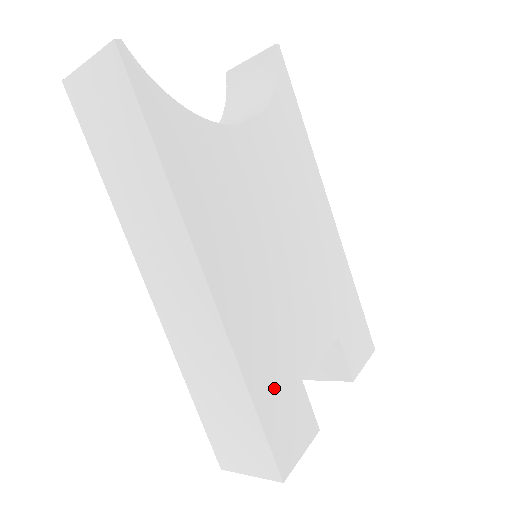
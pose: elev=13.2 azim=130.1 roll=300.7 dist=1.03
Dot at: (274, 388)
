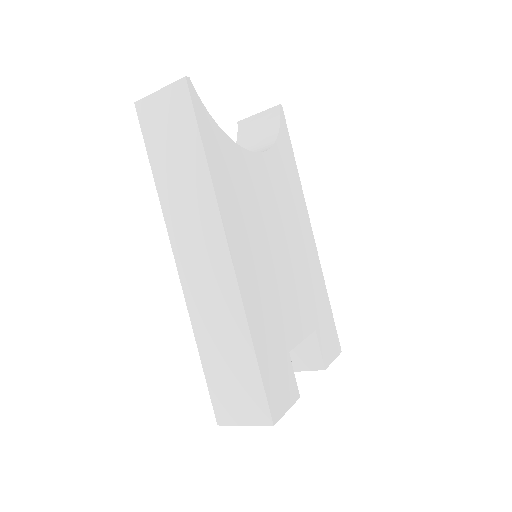
Dot at: (270, 350)
